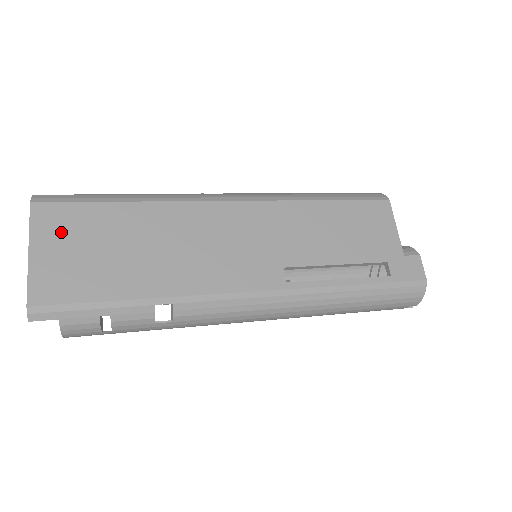
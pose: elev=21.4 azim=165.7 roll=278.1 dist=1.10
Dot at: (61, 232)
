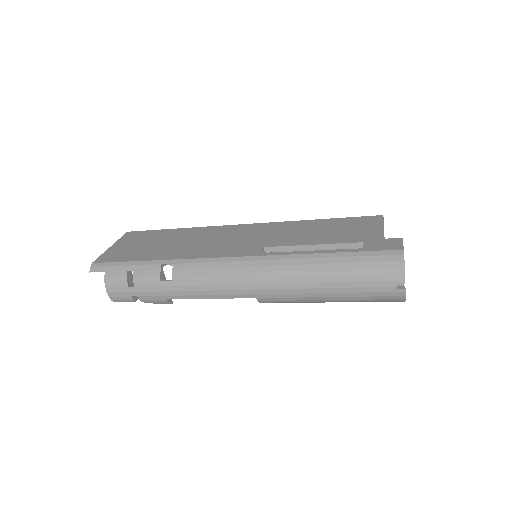
Dot at: (133, 240)
